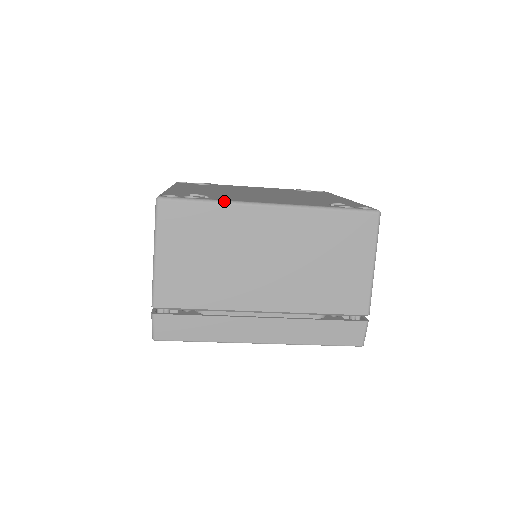
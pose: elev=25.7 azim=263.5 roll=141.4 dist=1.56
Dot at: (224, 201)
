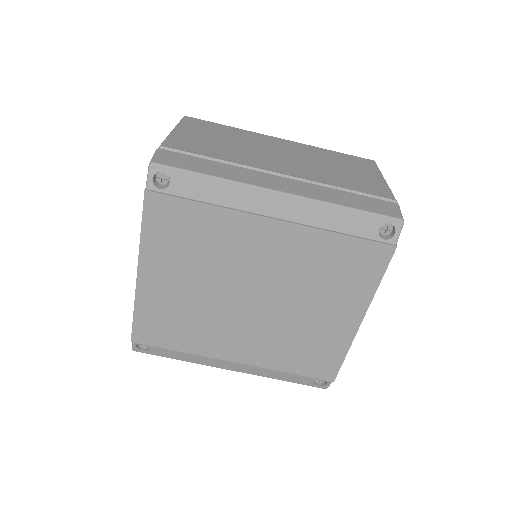
Dot at: (241, 129)
